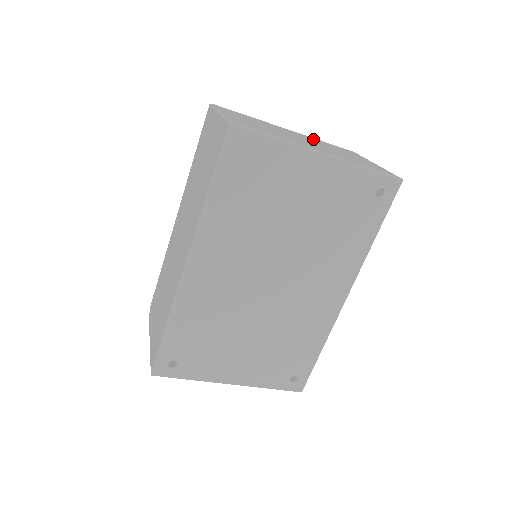
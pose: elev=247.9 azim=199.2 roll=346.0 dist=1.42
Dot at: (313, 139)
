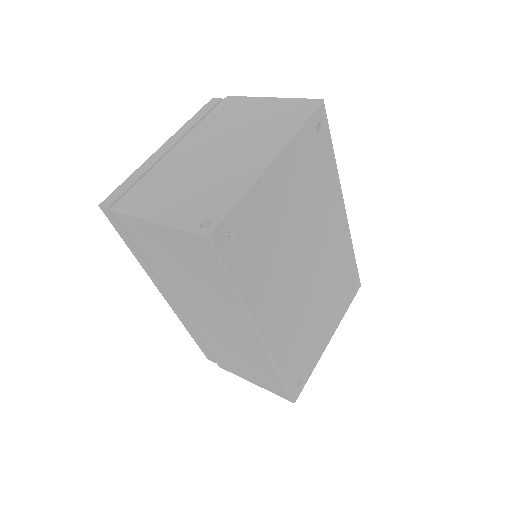
Dot at: (204, 131)
